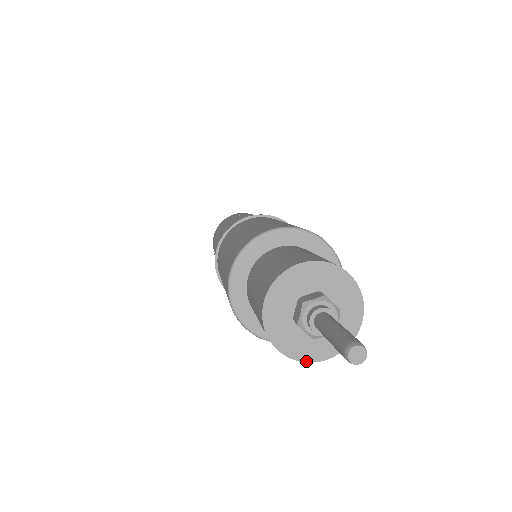
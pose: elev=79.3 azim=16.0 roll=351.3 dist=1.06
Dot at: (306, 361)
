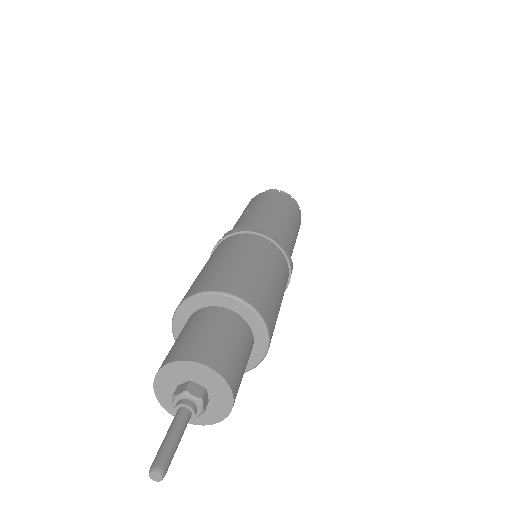
Dot at: (202, 425)
